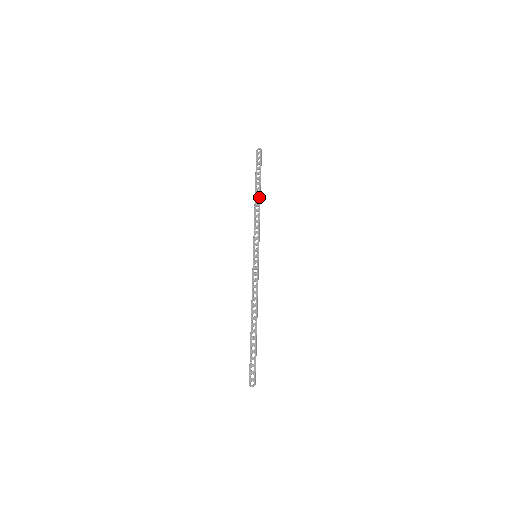
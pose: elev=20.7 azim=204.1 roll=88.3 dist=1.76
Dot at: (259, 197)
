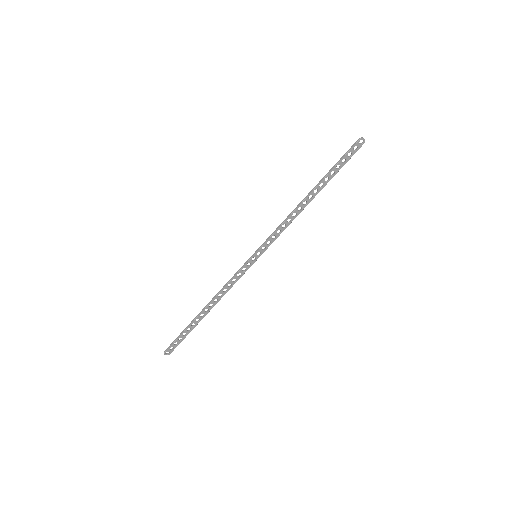
Dot at: (311, 200)
